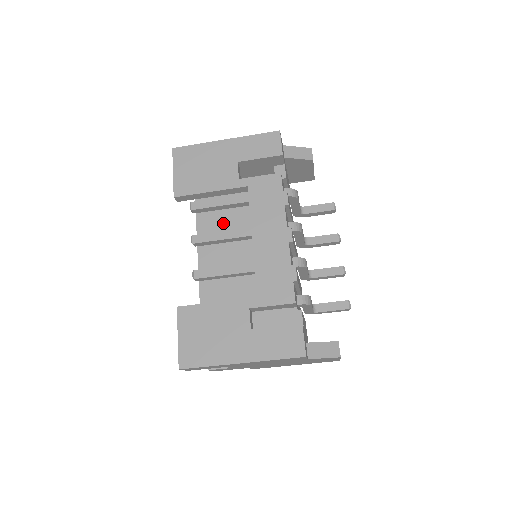
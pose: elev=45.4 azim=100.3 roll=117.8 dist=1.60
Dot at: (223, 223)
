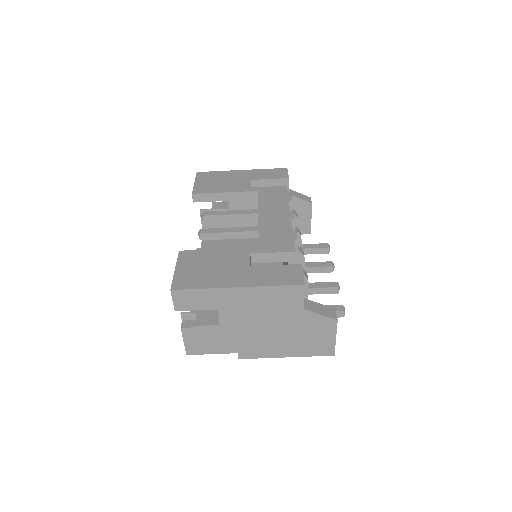
Dot at: occluded
